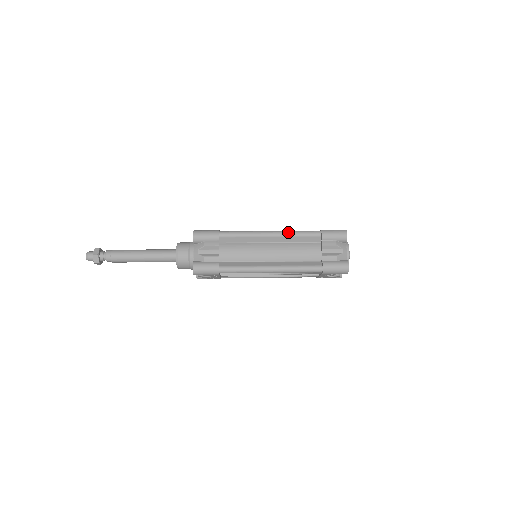
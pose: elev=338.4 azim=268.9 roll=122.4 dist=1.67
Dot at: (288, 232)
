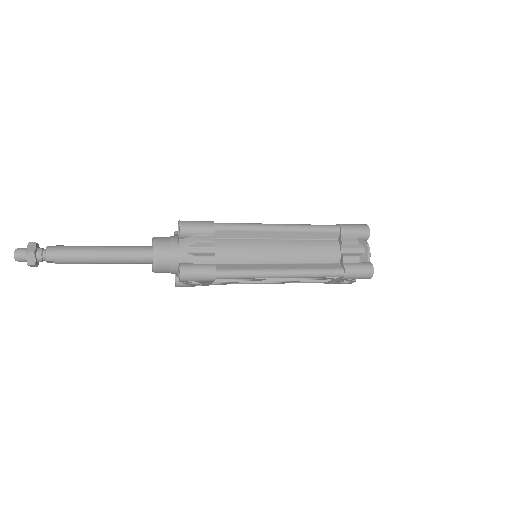
Dot at: (301, 226)
